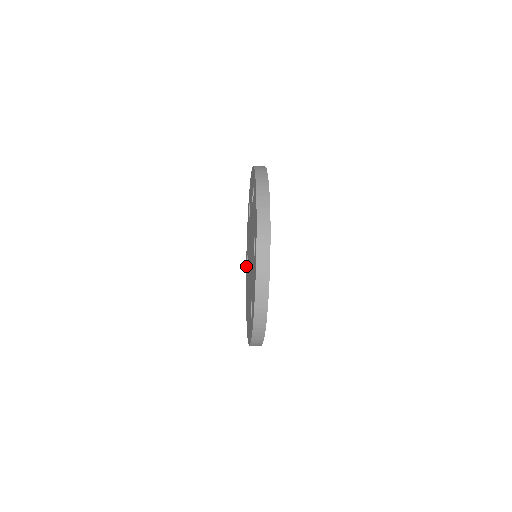
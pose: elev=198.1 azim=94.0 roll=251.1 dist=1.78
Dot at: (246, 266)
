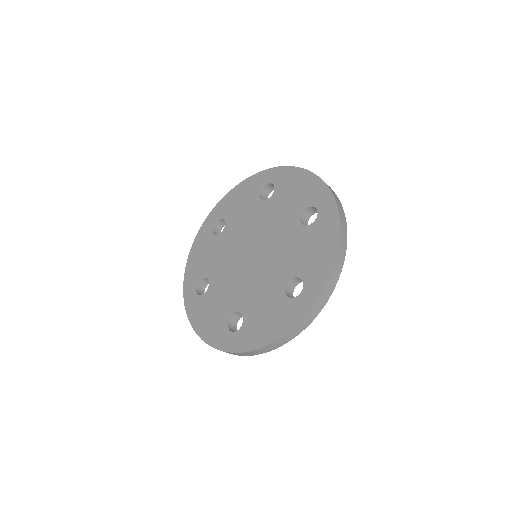
Dot at: (189, 297)
